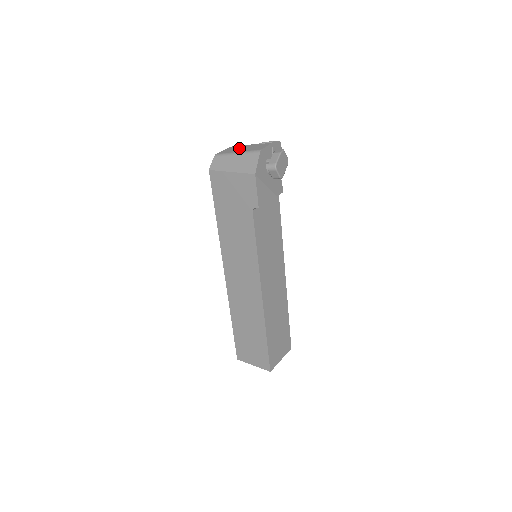
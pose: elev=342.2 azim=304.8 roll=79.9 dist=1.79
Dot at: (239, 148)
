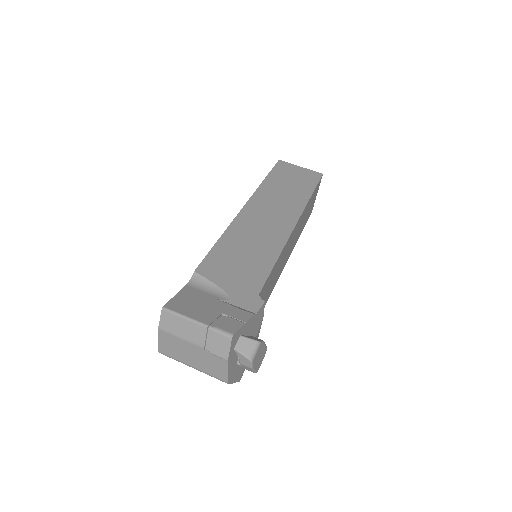
Dot at: (182, 351)
